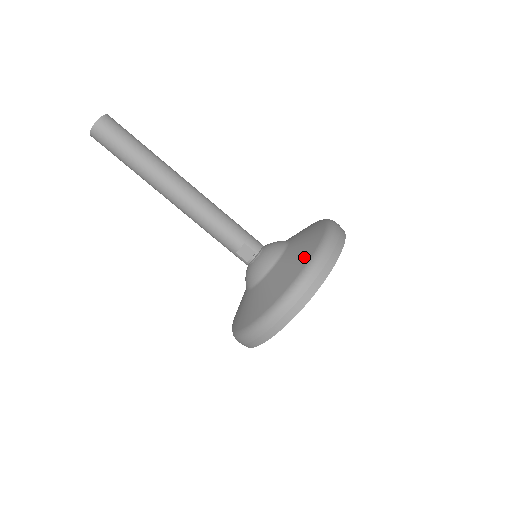
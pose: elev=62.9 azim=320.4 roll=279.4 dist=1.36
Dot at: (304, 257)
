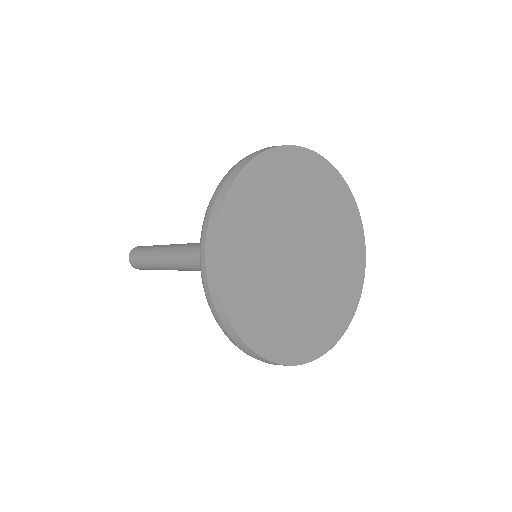
Dot at: occluded
